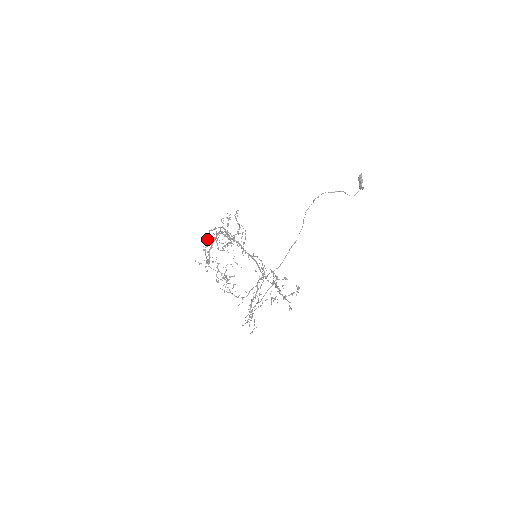
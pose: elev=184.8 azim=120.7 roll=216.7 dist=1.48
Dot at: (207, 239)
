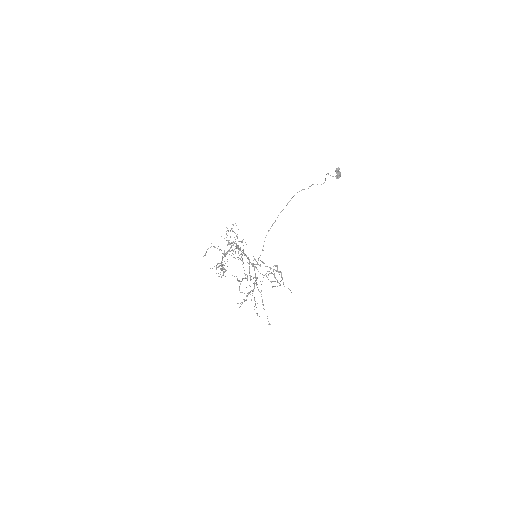
Dot at: (223, 253)
